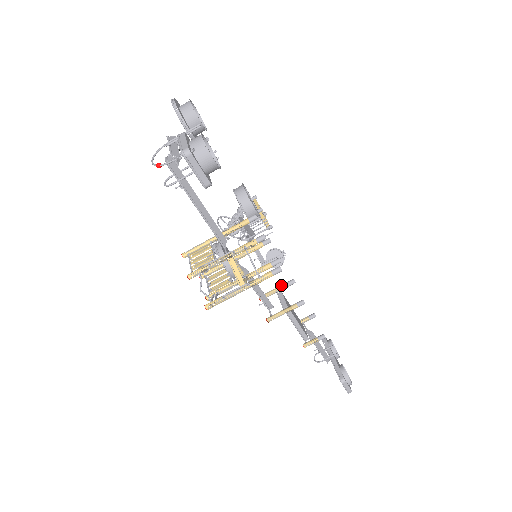
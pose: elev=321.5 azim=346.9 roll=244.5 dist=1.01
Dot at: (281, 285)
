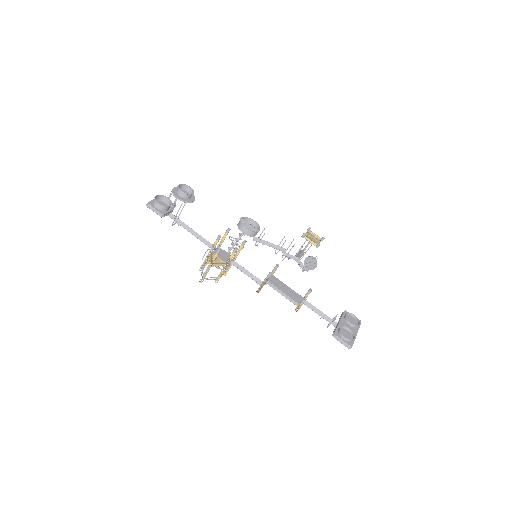
Dot at: (272, 270)
